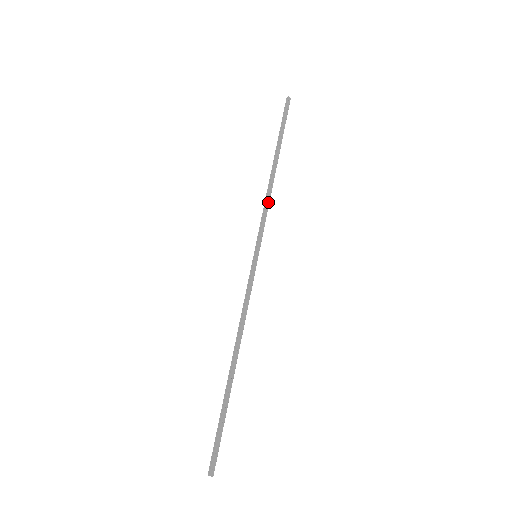
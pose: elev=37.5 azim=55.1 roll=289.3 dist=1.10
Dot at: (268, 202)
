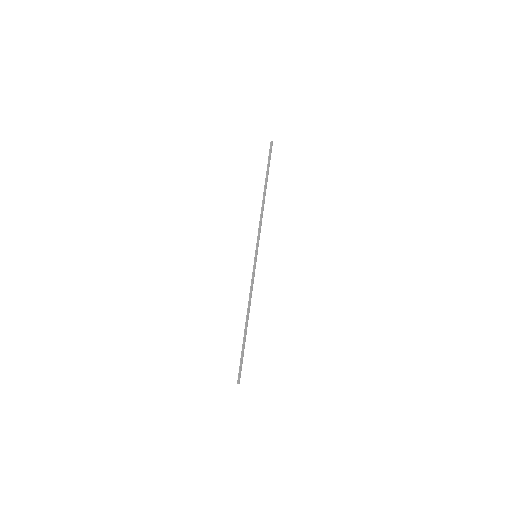
Dot at: occluded
